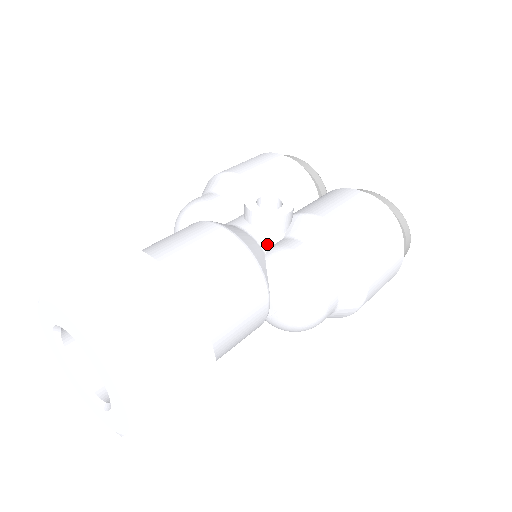
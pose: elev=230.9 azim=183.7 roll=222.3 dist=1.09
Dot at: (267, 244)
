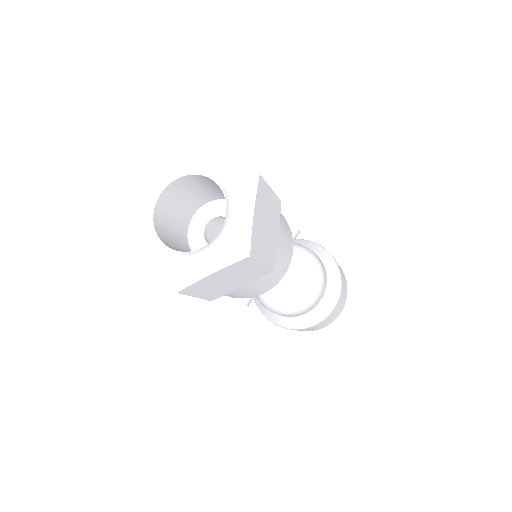
Dot at: occluded
